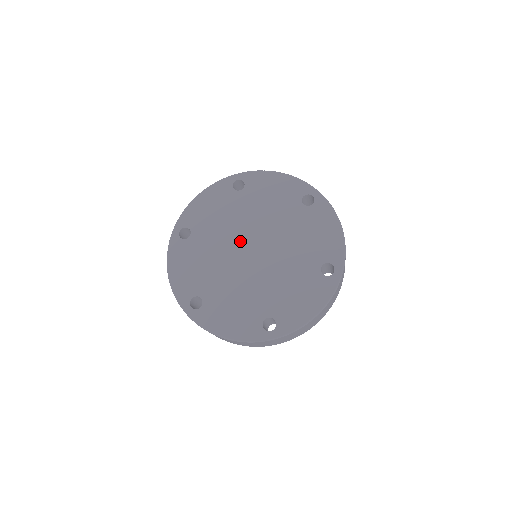
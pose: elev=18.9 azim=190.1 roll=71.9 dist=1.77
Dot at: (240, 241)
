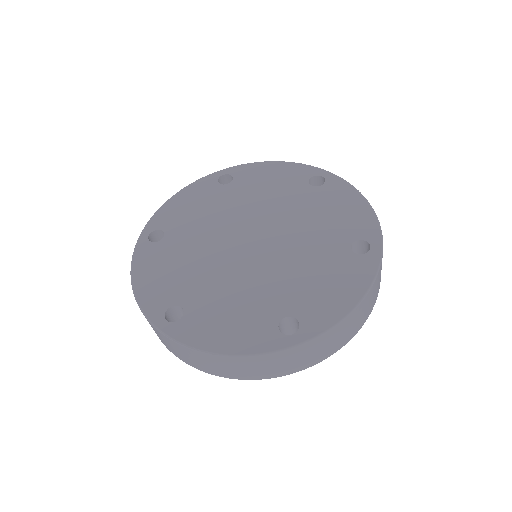
Dot at: (254, 223)
